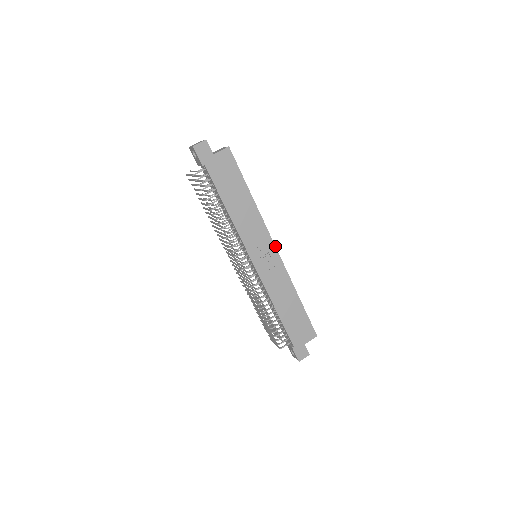
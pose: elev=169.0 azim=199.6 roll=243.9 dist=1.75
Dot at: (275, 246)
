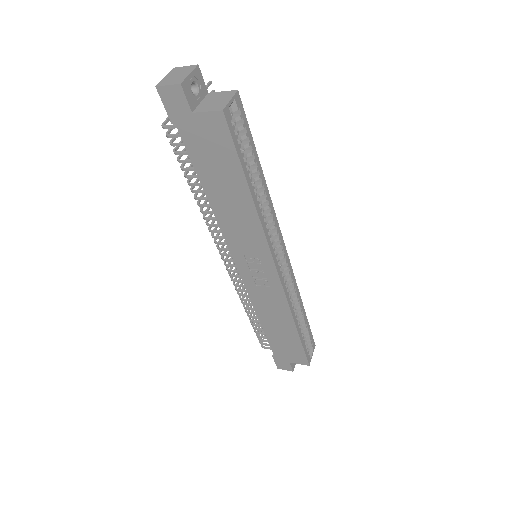
Dot at: (276, 268)
